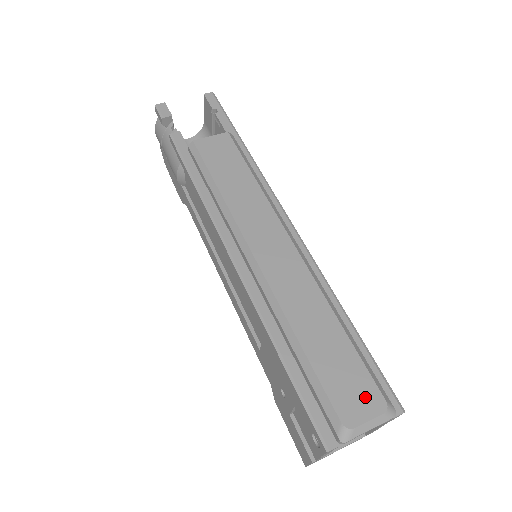
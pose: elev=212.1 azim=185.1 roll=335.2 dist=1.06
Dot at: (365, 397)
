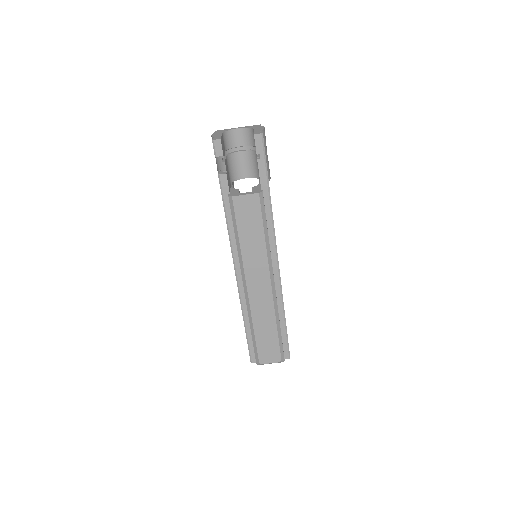
Dot at: (273, 356)
